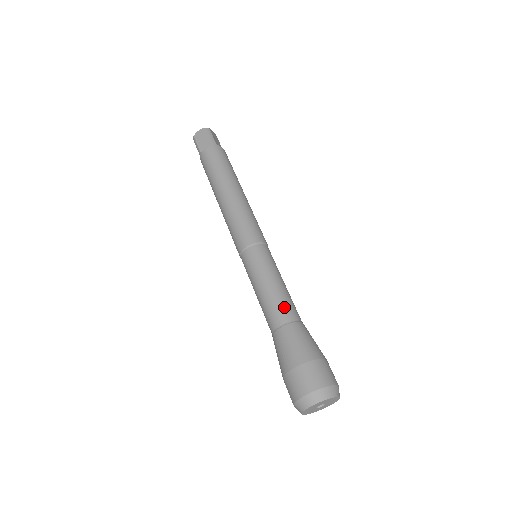
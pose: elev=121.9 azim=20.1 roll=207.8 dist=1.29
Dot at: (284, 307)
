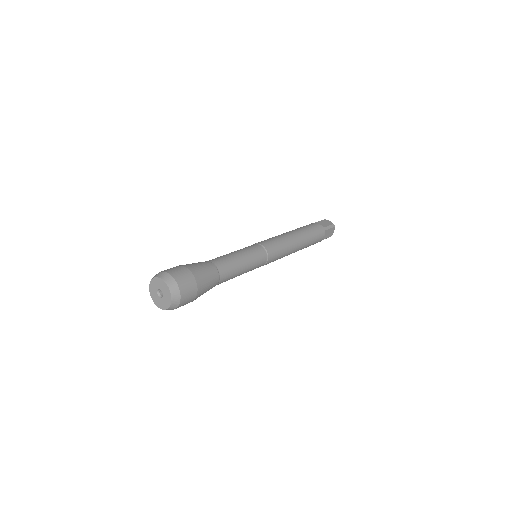
Dot at: (227, 265)
